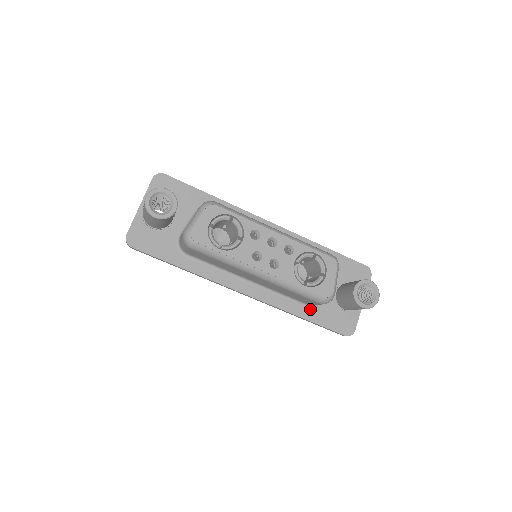
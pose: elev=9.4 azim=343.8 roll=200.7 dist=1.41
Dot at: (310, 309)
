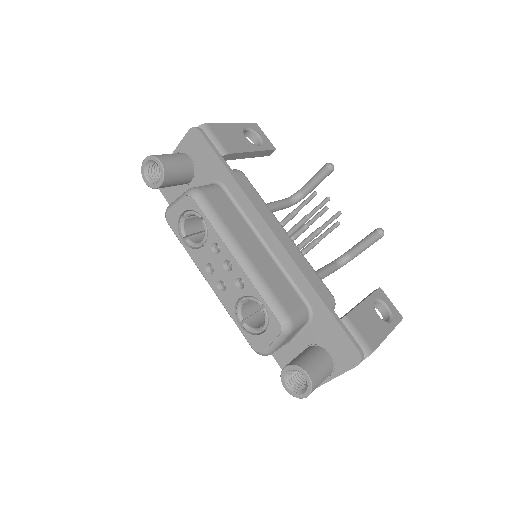
Dot at: occluded
